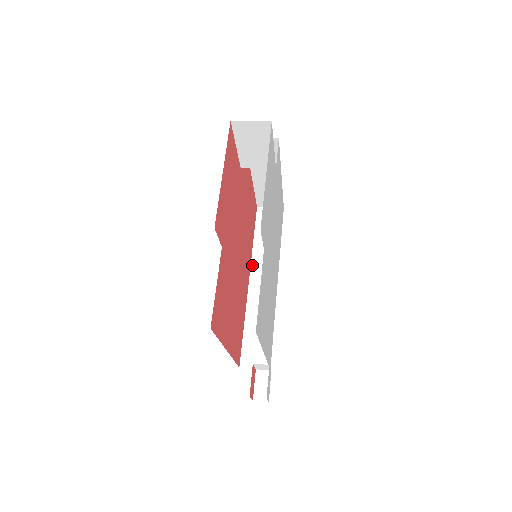
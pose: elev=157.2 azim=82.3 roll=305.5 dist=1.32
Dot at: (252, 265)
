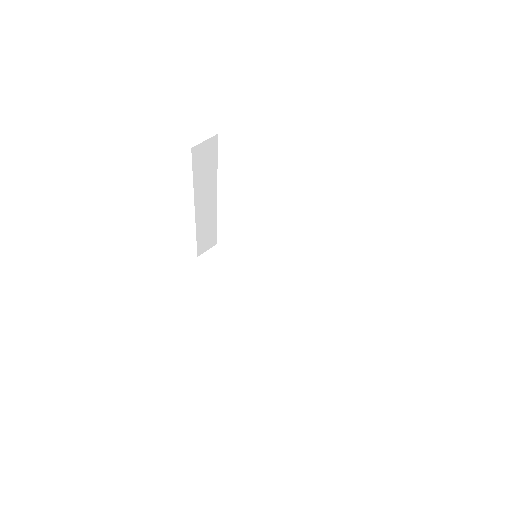
Dot at: (195, 200)
